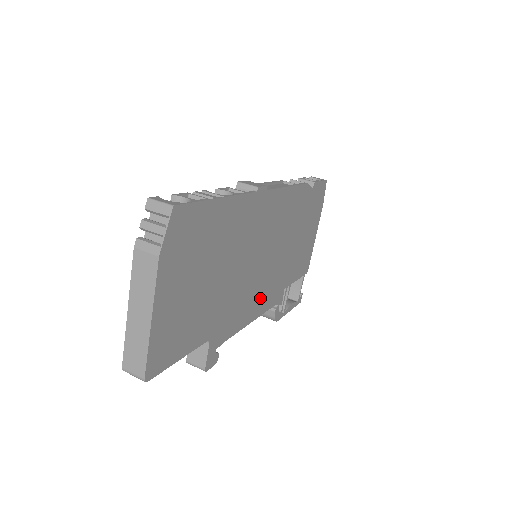
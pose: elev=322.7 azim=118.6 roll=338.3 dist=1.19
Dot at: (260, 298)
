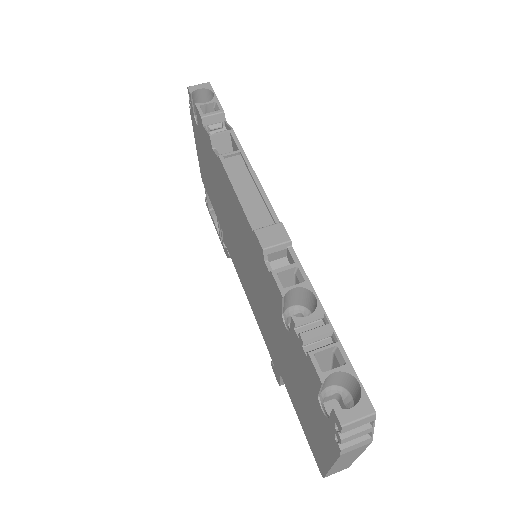
Dot at: occluded
